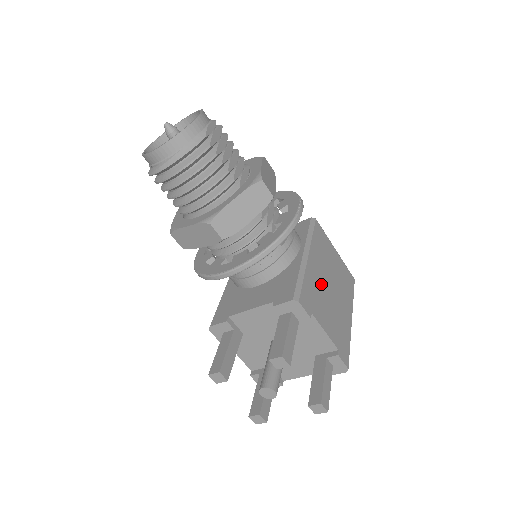
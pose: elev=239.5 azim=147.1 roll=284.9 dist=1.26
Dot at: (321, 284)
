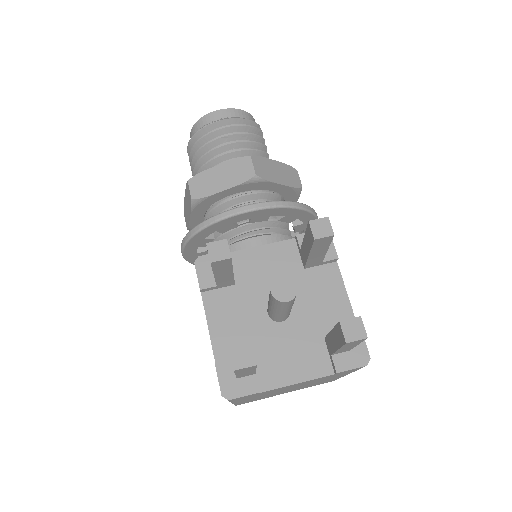
Dot at: occluded
